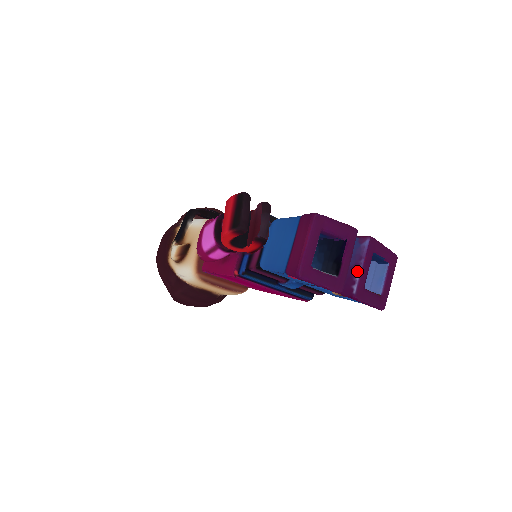
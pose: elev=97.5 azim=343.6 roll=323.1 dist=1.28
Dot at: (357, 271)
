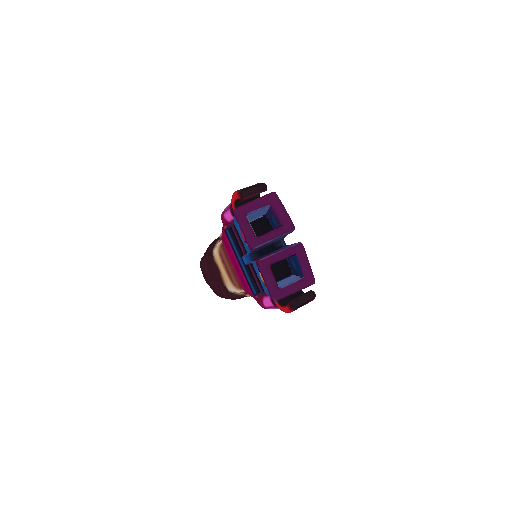
Dot at: (275, 252)
